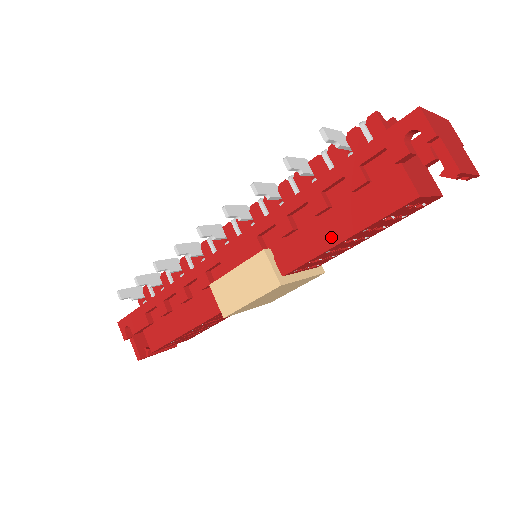
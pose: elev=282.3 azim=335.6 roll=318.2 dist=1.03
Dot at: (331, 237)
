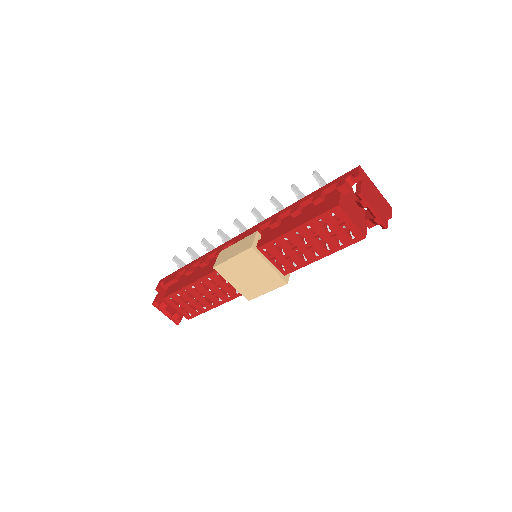
Dot at: (291, 227)
